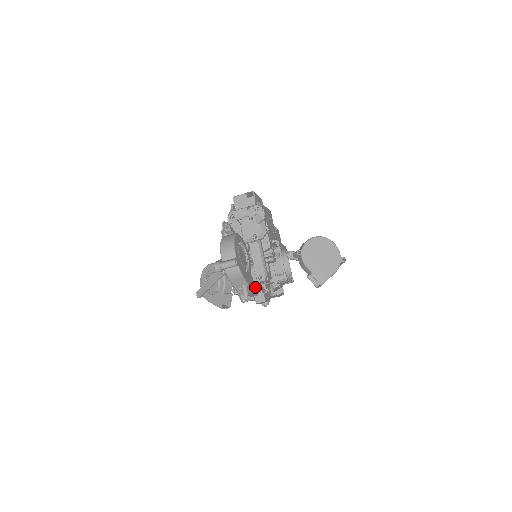
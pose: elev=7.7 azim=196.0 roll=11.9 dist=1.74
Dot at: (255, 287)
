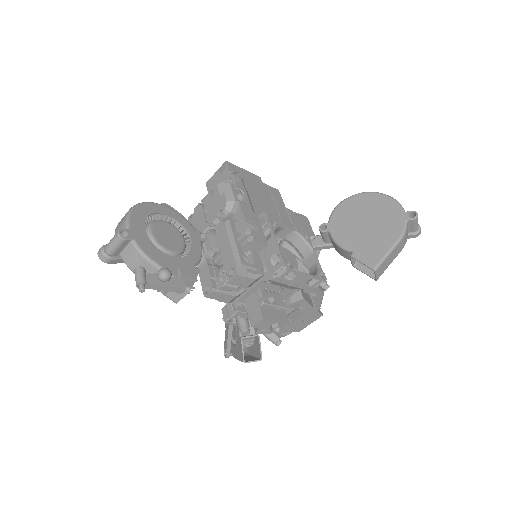
Dot at: (162, 268)
